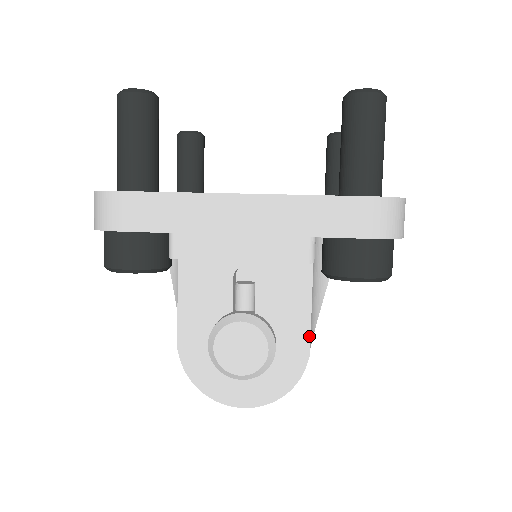
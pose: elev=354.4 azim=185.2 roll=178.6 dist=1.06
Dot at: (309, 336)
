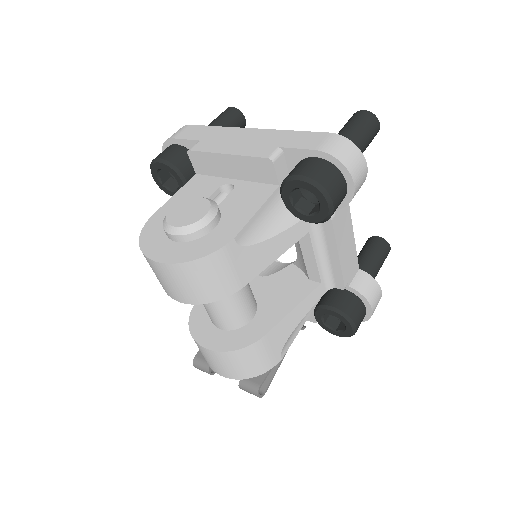
Dot at: (243, 226)
